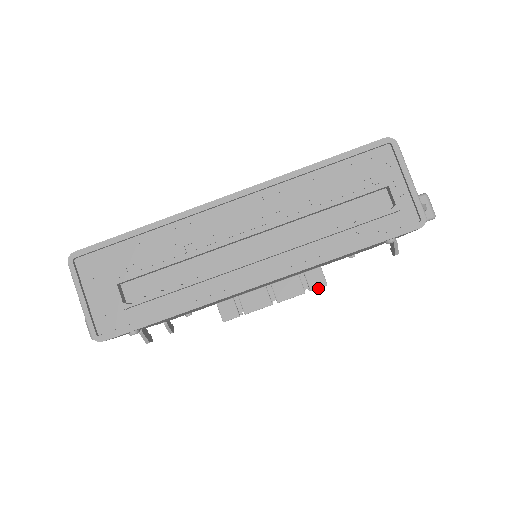
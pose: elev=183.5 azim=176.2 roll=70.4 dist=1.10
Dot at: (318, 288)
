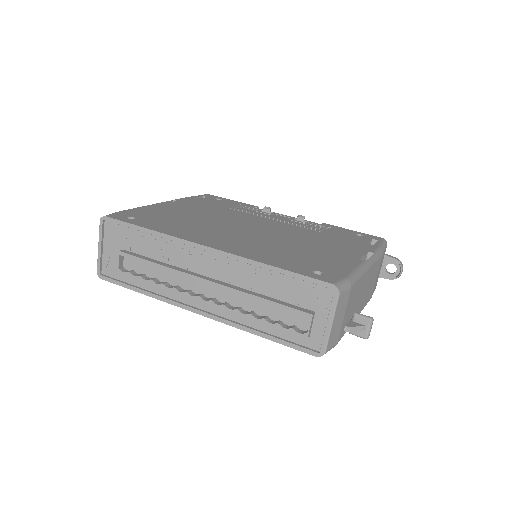
Dot at: occluded
